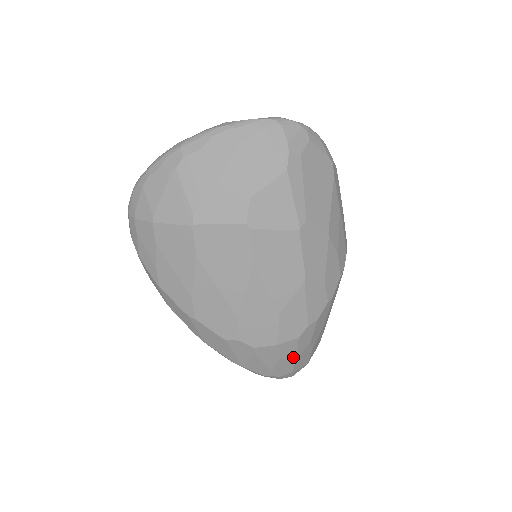
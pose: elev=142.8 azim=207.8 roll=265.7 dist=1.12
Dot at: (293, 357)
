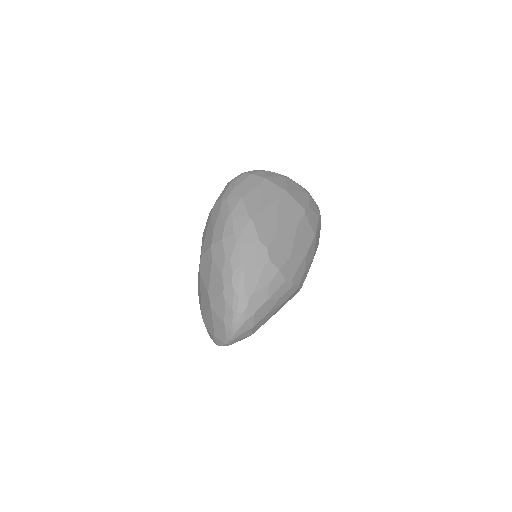
Dot at: (270, 294)
